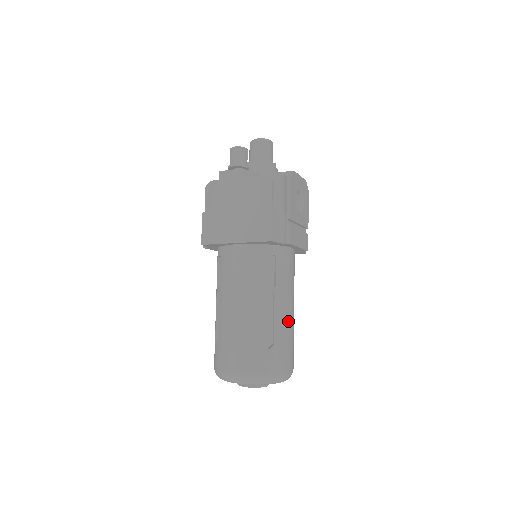
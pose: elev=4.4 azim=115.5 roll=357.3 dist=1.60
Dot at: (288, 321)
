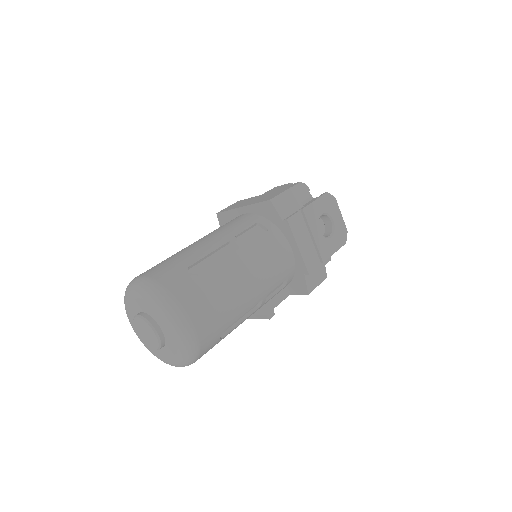
Dot at: (233, 282)
